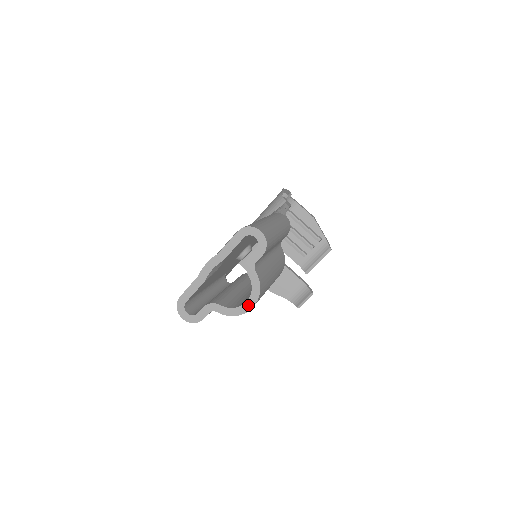
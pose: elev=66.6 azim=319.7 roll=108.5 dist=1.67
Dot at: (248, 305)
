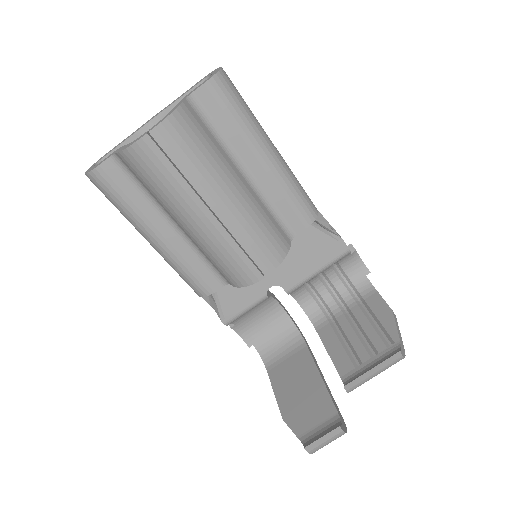
Dot at: (147, 132)
